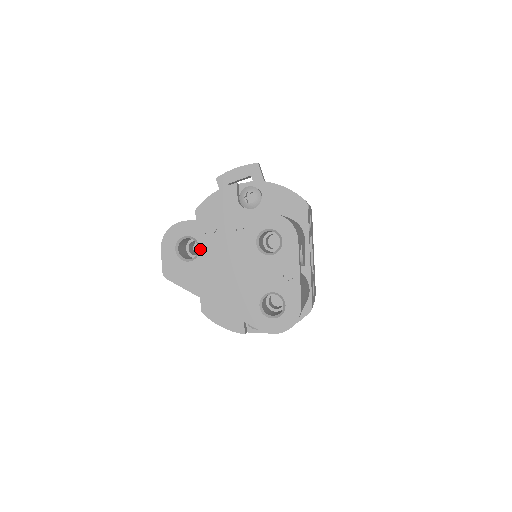
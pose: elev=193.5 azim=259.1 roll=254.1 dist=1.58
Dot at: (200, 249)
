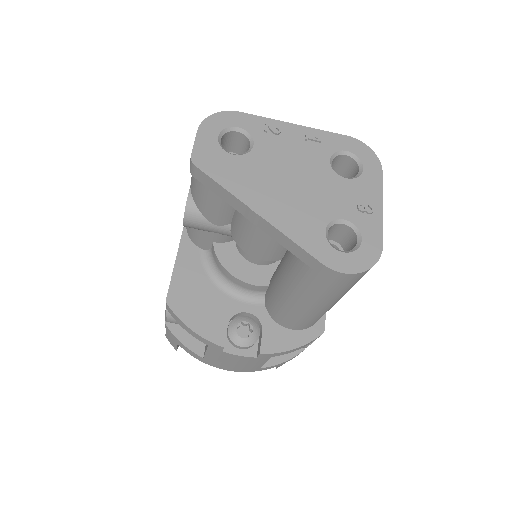
Dot at: (254, 146)
